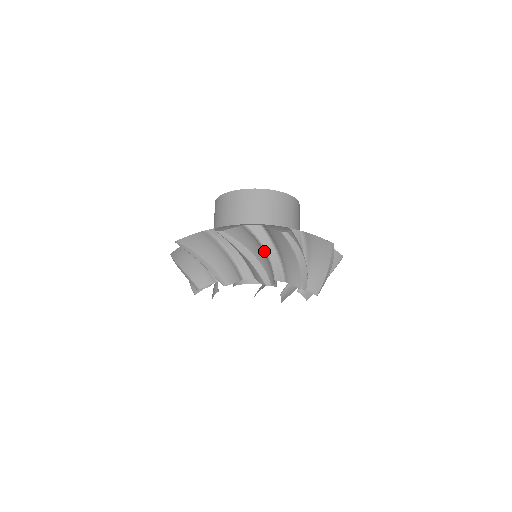
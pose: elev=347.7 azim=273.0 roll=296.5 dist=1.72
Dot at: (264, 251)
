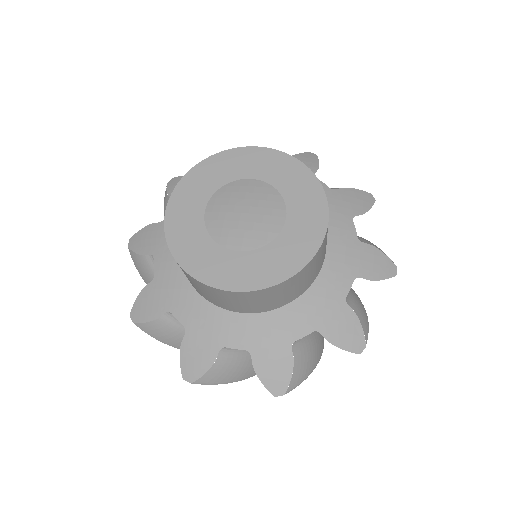
Dot at: occluded
